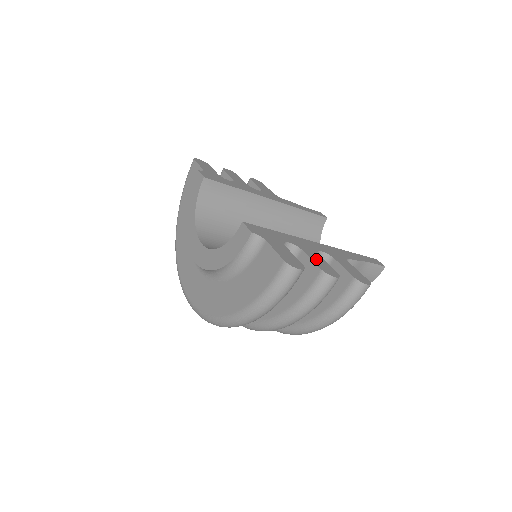
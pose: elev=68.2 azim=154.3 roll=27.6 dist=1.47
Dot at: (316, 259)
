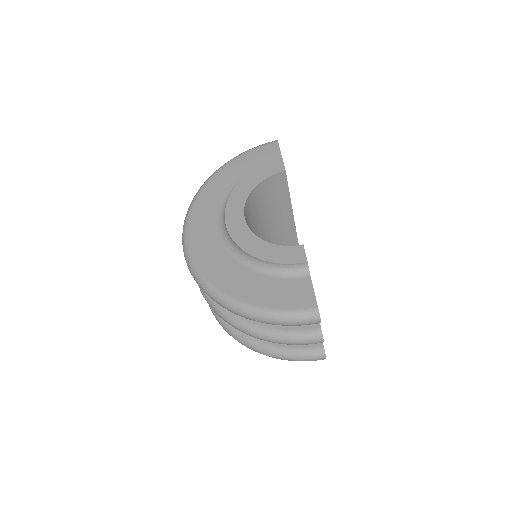
Dot at: occluded
